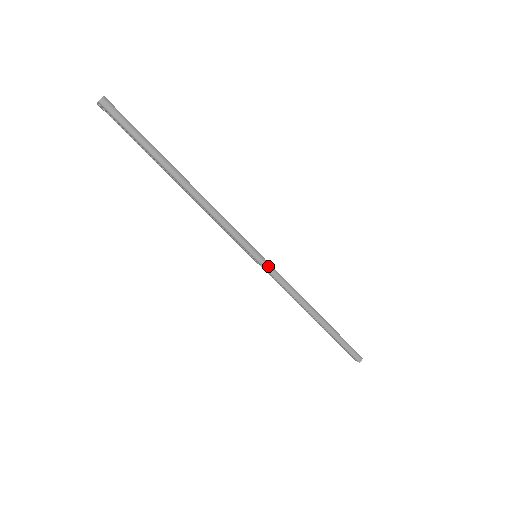
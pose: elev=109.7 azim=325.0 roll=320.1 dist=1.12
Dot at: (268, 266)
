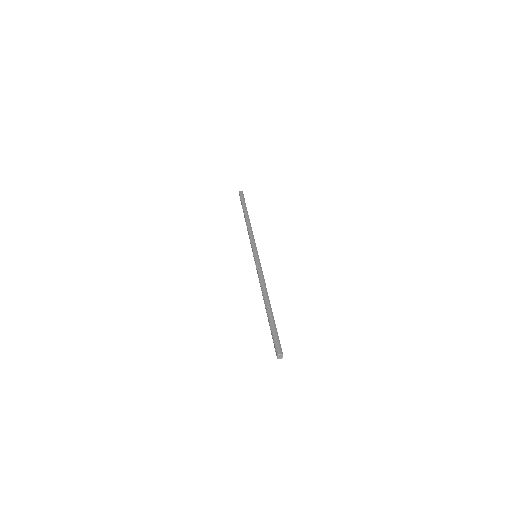
Dot at: (258, 260)
